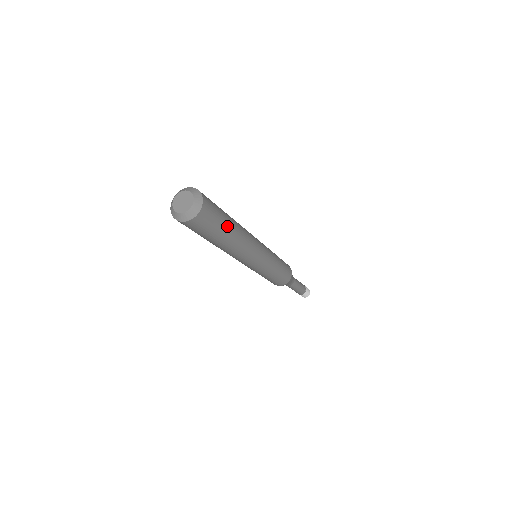
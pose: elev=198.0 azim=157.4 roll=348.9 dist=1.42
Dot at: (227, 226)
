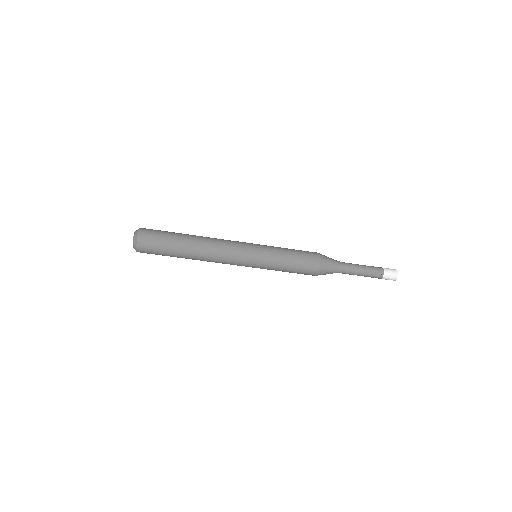
Dot at: (177, 236)
